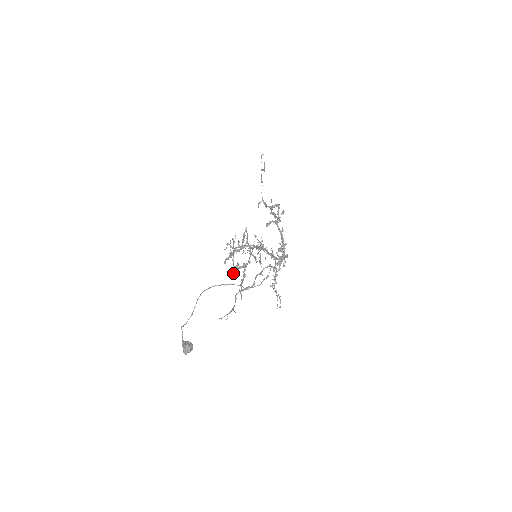
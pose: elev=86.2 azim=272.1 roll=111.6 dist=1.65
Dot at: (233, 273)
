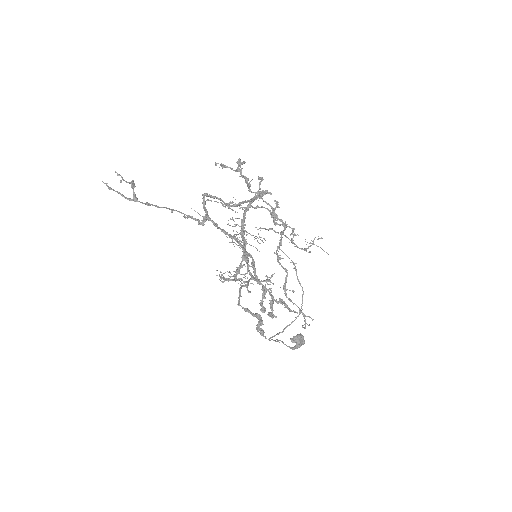
Dot at: occluded
